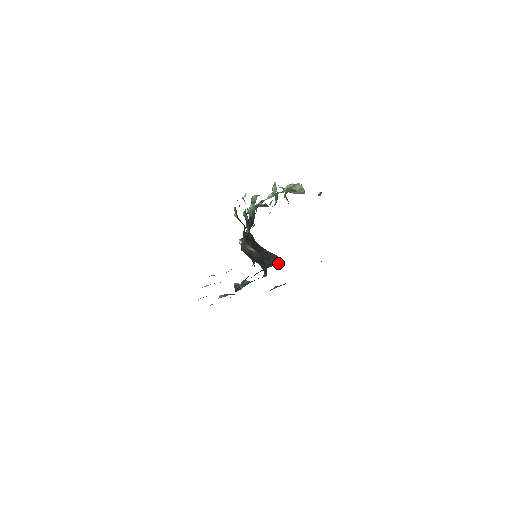
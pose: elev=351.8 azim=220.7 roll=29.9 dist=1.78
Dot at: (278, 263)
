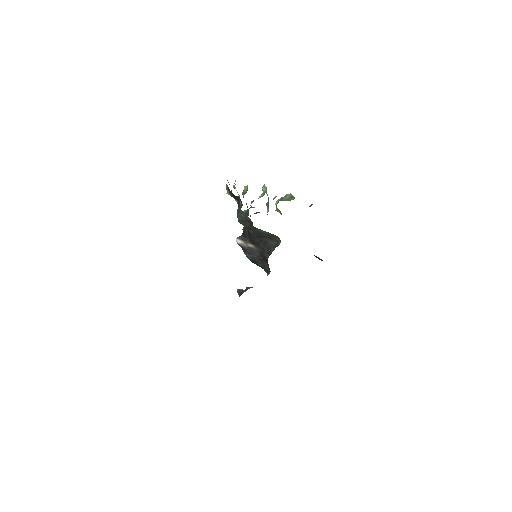
Dot at: occluded
